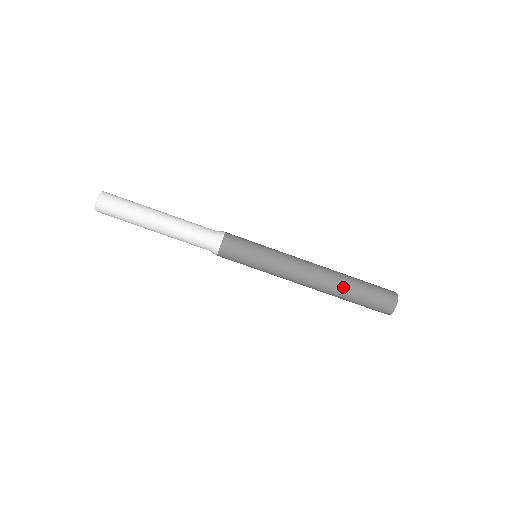
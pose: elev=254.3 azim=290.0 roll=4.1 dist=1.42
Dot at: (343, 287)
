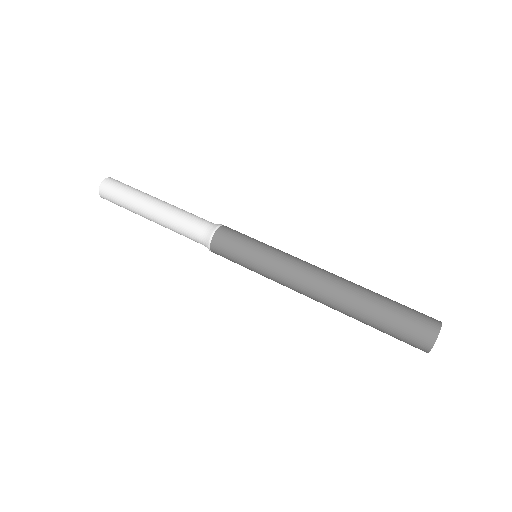
Dot at: (365, 289)
